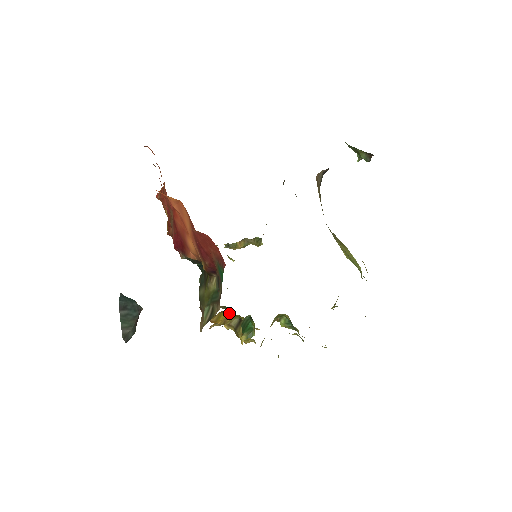
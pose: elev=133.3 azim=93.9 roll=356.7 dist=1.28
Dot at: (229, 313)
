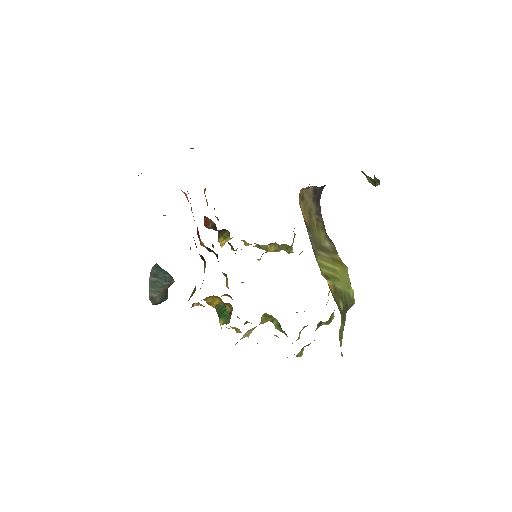
Dot at: (221, 299)
